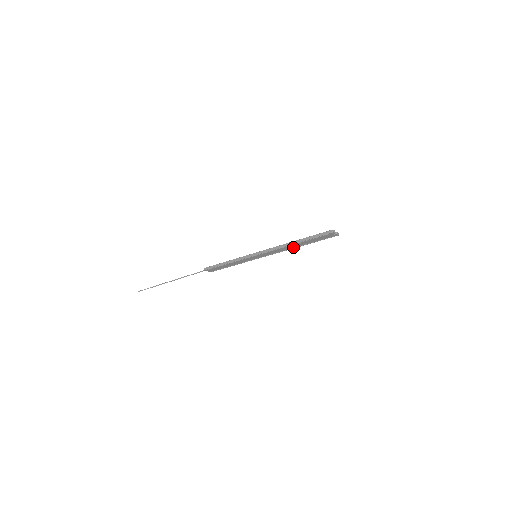
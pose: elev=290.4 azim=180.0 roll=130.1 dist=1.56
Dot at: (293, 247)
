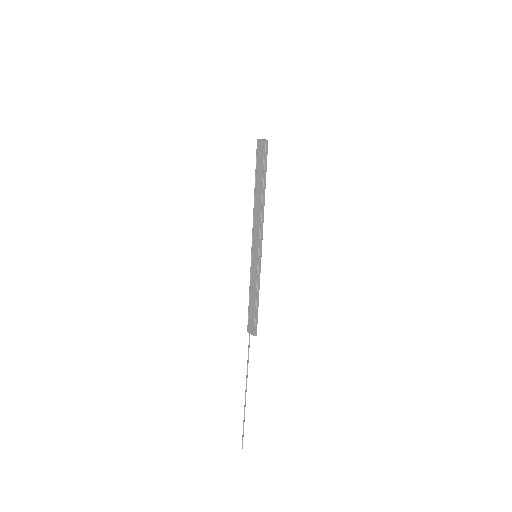
Dot at: (260, 203)
